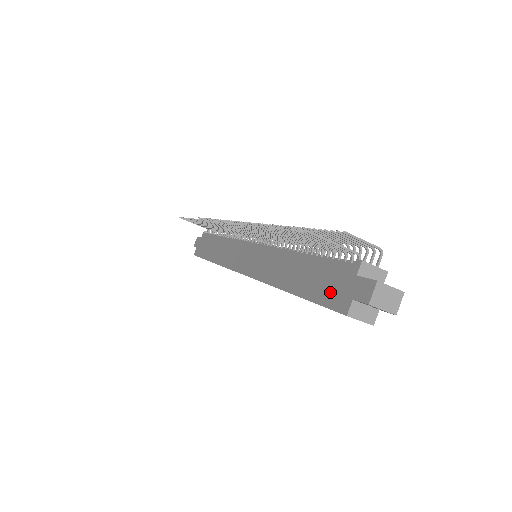
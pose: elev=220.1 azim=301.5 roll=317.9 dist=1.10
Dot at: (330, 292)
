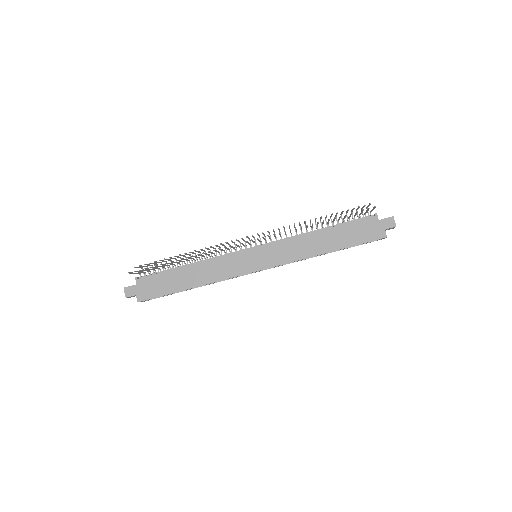
Dot at: (367, 234)
